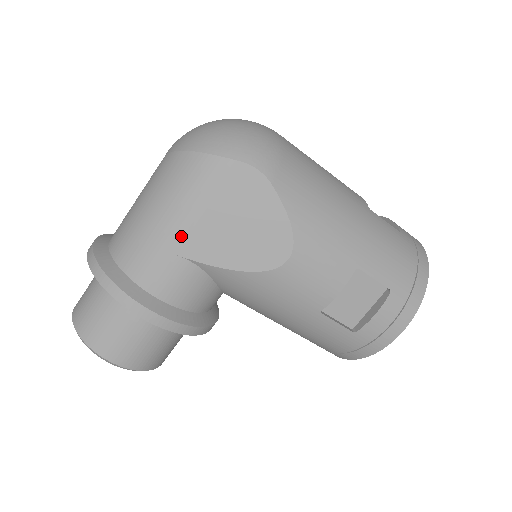
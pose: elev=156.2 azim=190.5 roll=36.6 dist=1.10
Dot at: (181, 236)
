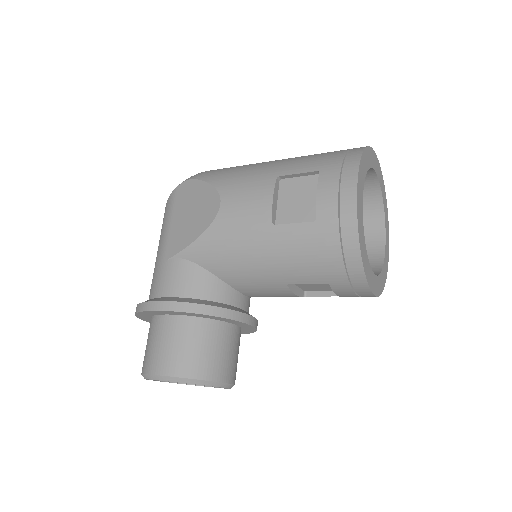
Dot at: (165, 248)
